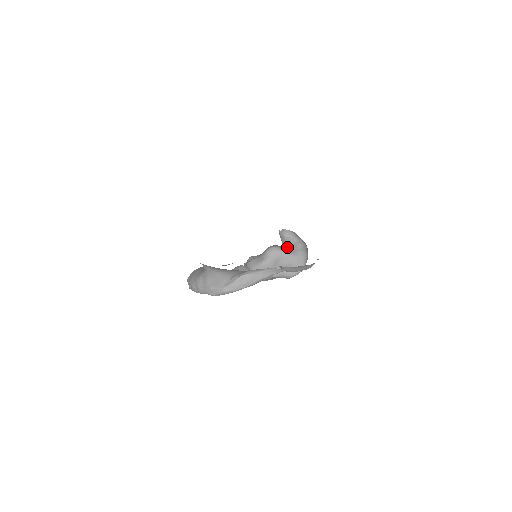
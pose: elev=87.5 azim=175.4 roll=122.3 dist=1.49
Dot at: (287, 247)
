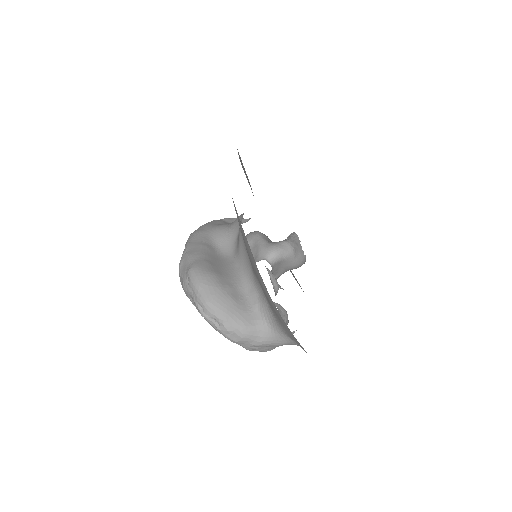
Dot at: occluded
